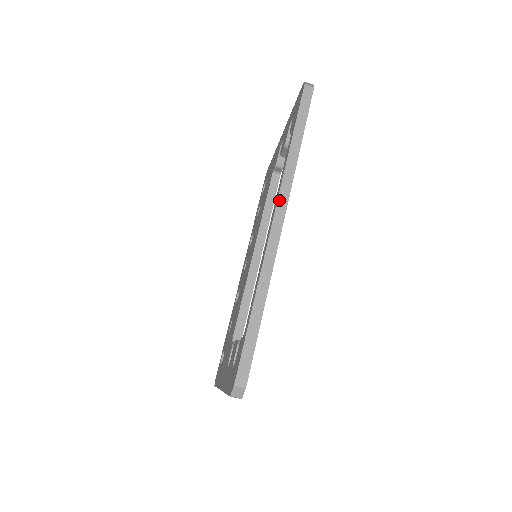
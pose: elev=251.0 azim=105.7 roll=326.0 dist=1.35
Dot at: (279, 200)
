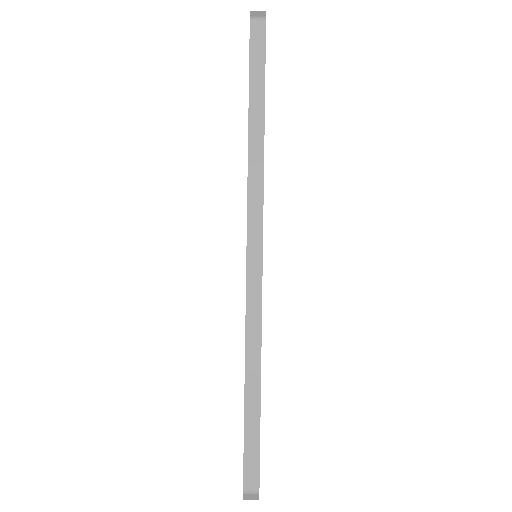
Dot at: (249, 222)
